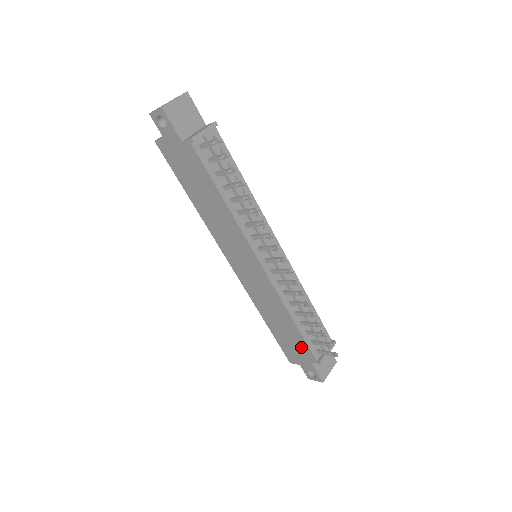
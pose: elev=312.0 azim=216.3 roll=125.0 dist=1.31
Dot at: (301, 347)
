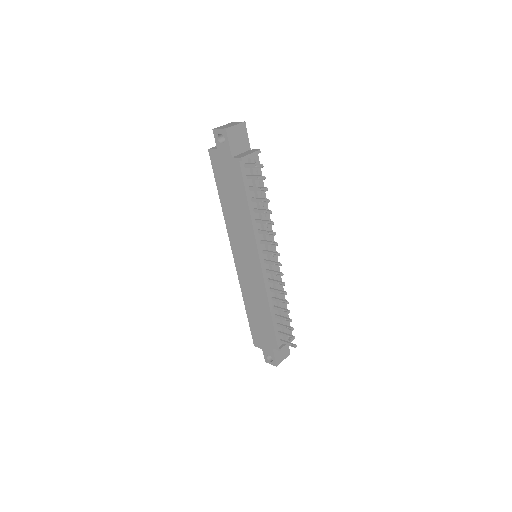
Dot at: (269, 335)
